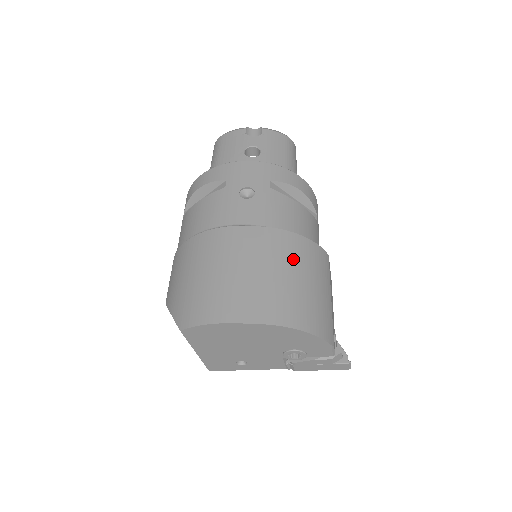
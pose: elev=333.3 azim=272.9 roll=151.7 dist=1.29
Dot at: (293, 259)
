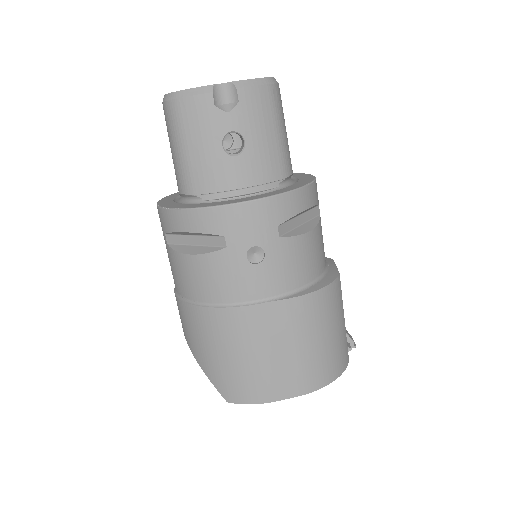
Dot at: (317, 323)
